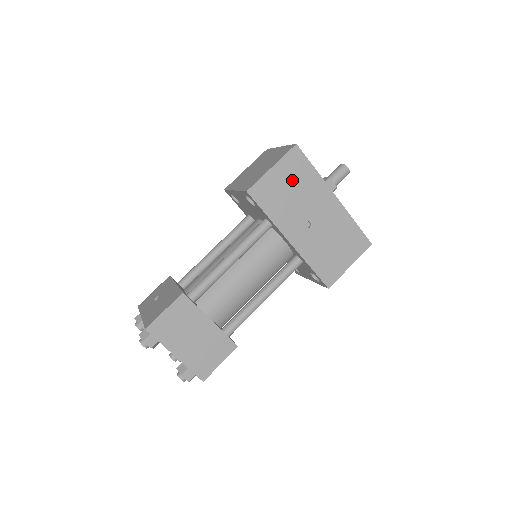
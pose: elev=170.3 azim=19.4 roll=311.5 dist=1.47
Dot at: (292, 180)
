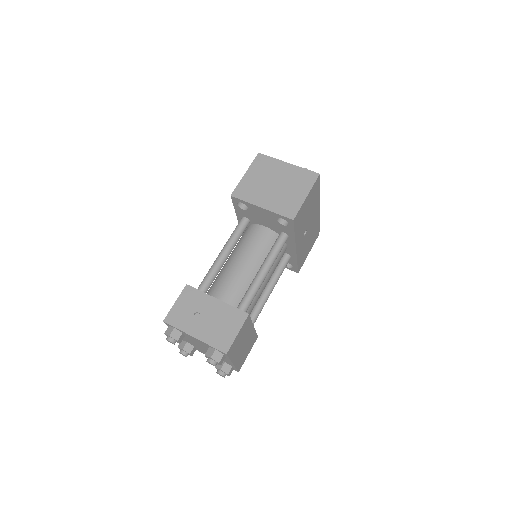
Dot at: (310, 203)
